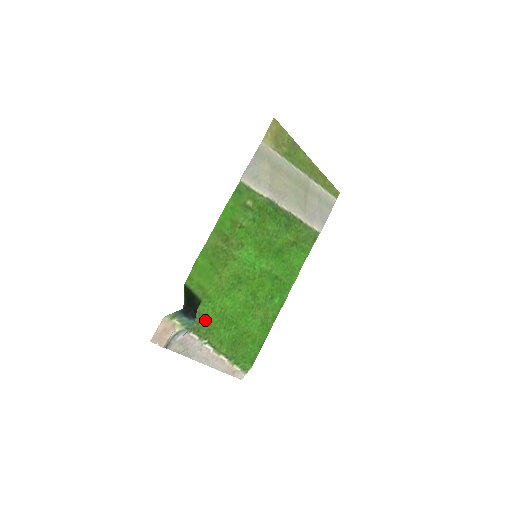
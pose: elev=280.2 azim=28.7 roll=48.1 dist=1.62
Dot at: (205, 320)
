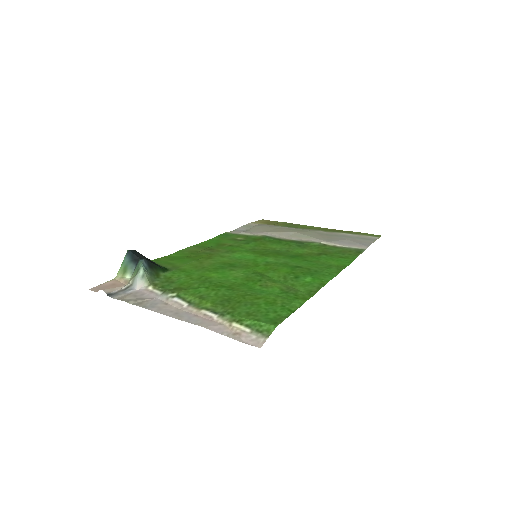
Dot at: (174, 282)
